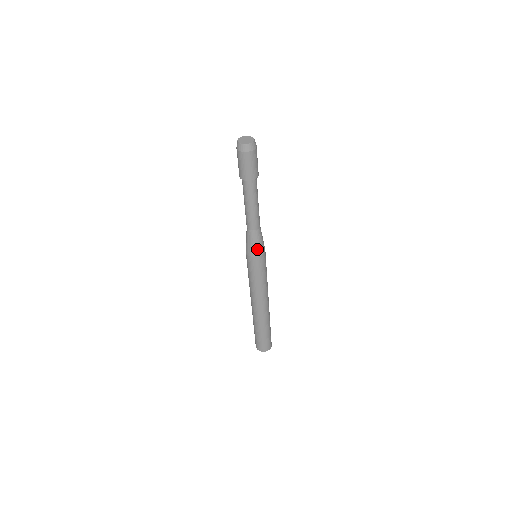
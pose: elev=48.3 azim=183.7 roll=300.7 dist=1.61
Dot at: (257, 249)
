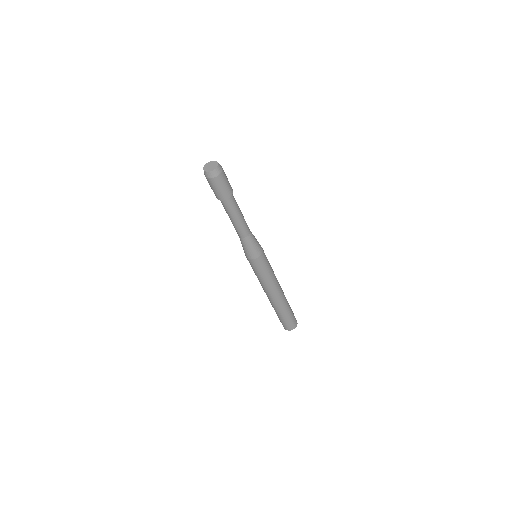
Dot at: (257, 250)
